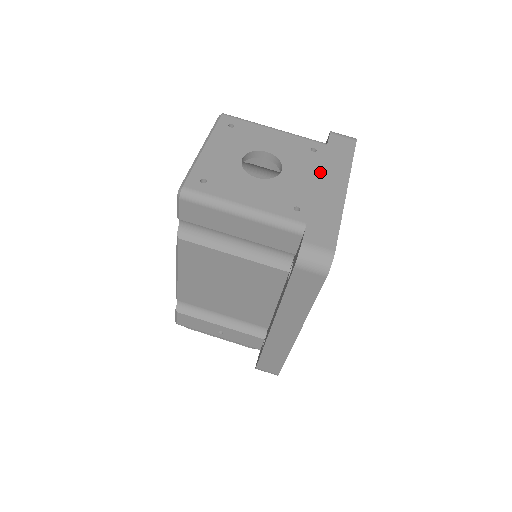
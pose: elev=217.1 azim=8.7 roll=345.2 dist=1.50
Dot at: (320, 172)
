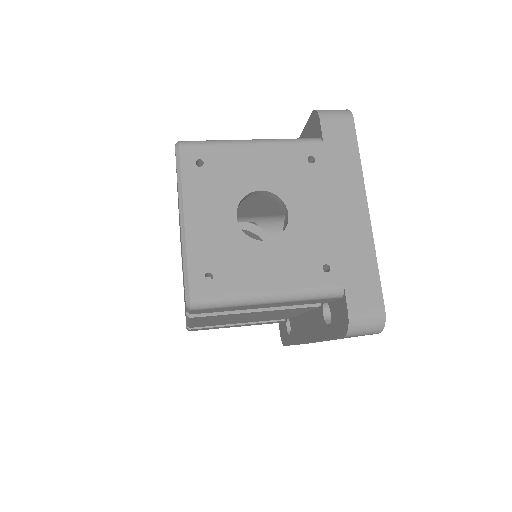
Dot at: (331, 195)
